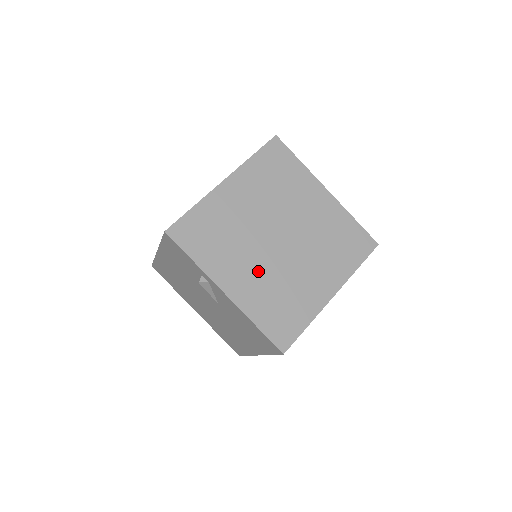
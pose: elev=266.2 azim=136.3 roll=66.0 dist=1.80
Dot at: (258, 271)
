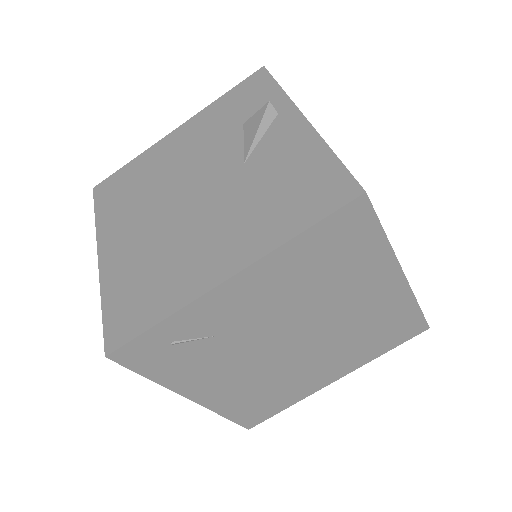
Dot at: occluded
